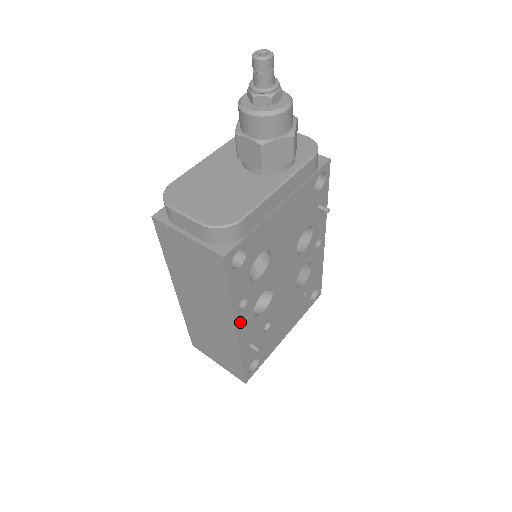
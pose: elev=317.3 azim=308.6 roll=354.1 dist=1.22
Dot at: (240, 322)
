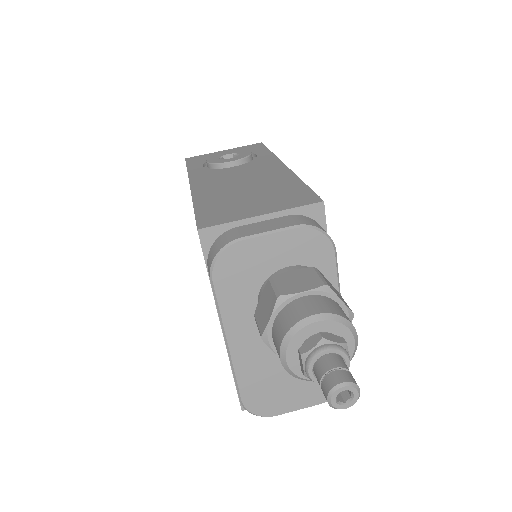
Dot at: occluded
